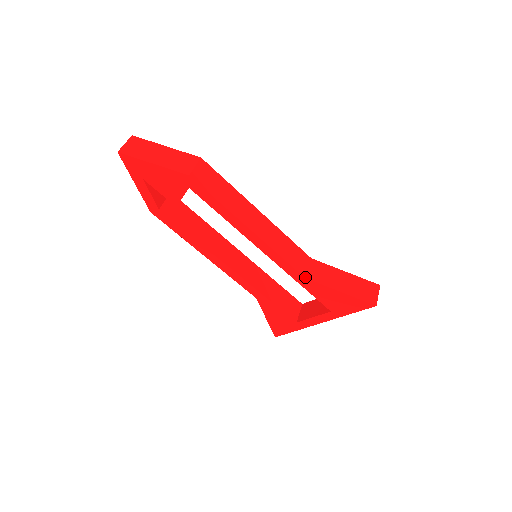
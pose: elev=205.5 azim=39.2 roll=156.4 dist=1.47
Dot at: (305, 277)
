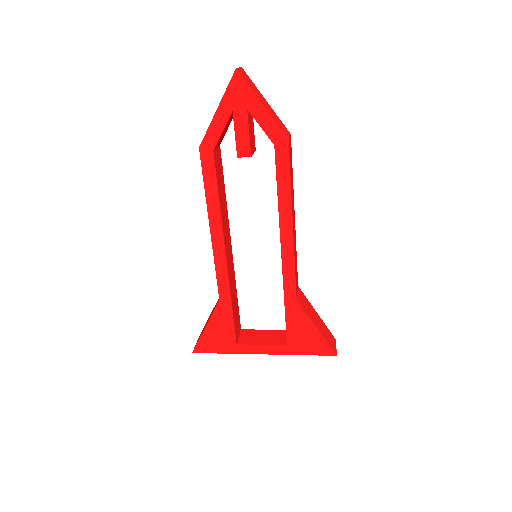
Dot at: (297, 299)
